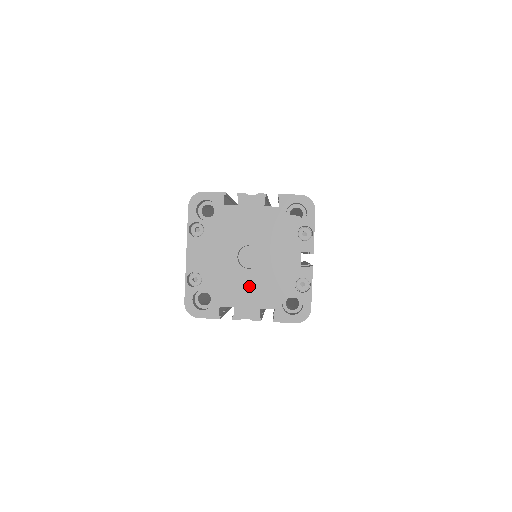
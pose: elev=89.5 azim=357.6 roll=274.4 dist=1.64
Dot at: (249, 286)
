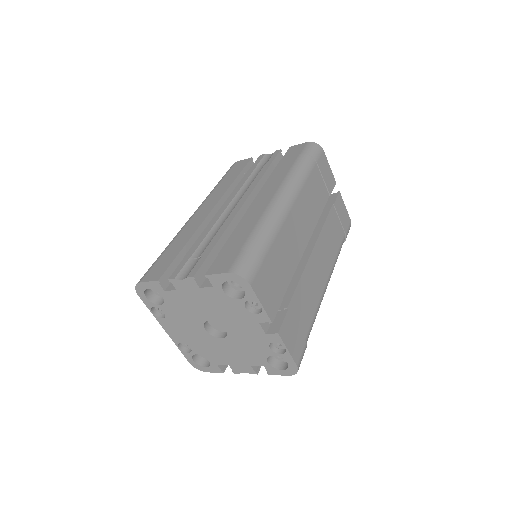
Dot at: (231, 351)
